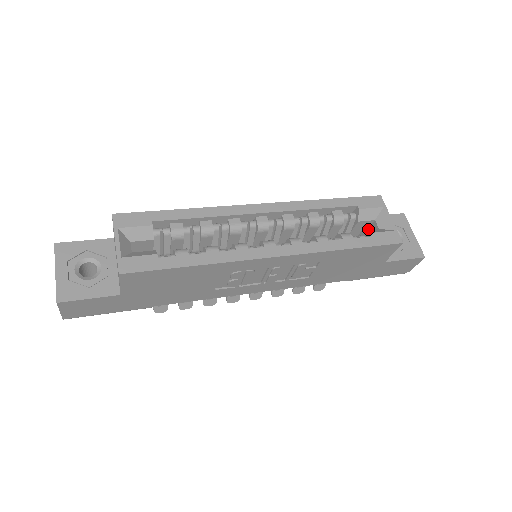
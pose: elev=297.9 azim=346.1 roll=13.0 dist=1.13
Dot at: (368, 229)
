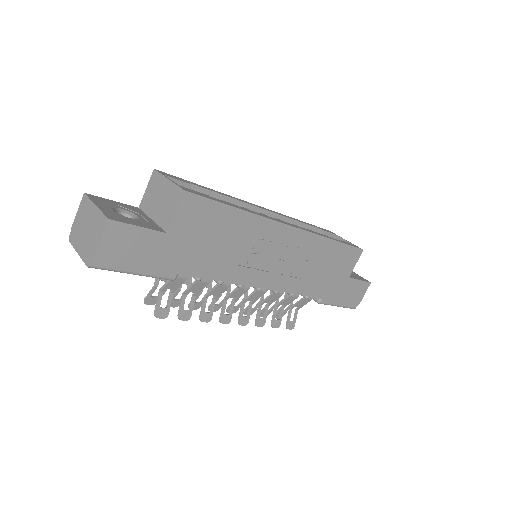
Dot at: occluded
